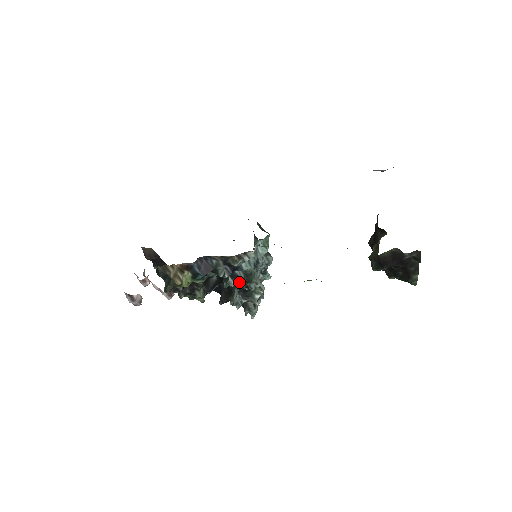
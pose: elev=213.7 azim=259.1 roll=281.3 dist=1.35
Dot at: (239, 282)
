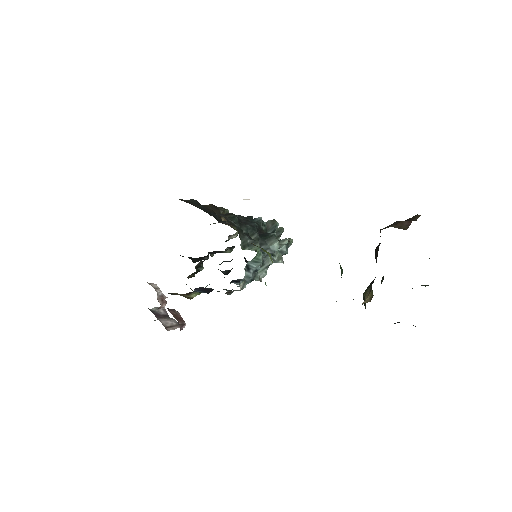
Dot at: occluded
